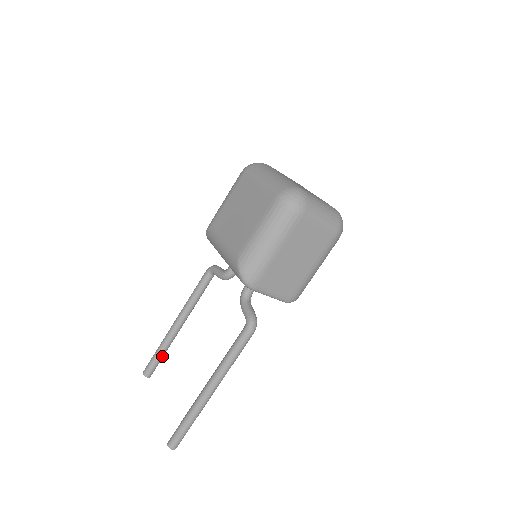
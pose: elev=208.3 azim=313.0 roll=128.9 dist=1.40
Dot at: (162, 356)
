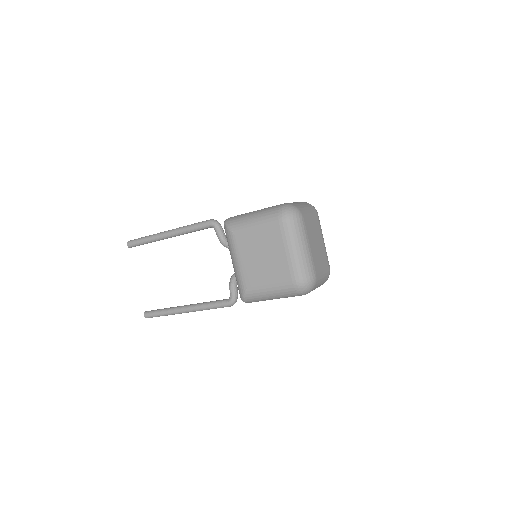
Dot at: (147, 243)
